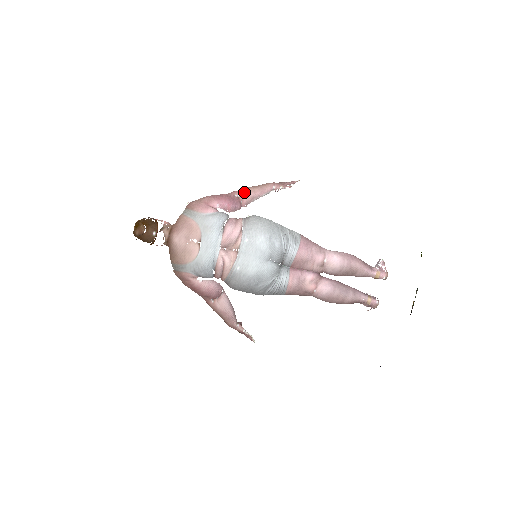
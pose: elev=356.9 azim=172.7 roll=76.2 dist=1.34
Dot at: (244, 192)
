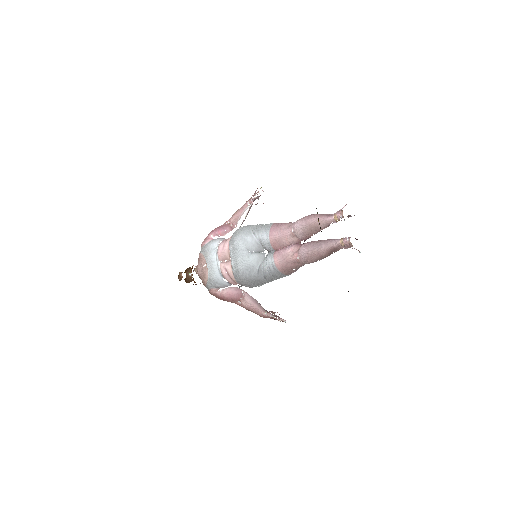
Dot at: (231, 218)
